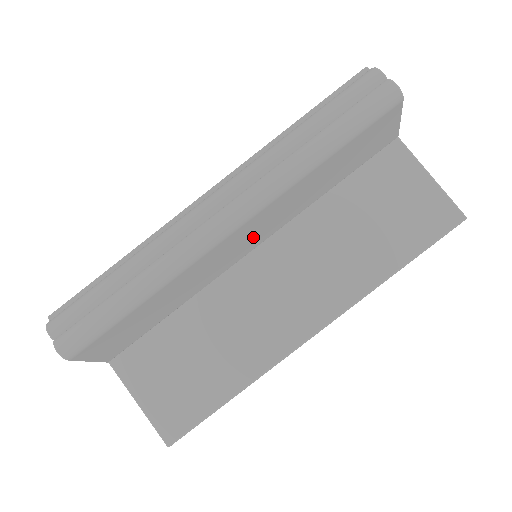
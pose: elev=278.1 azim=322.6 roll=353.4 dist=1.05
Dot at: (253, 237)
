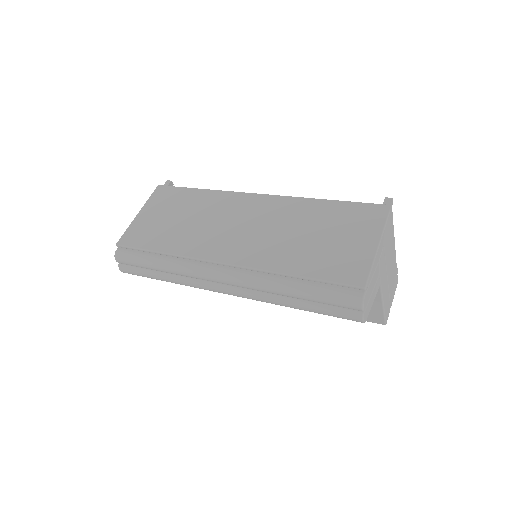
Dot at: occluded
